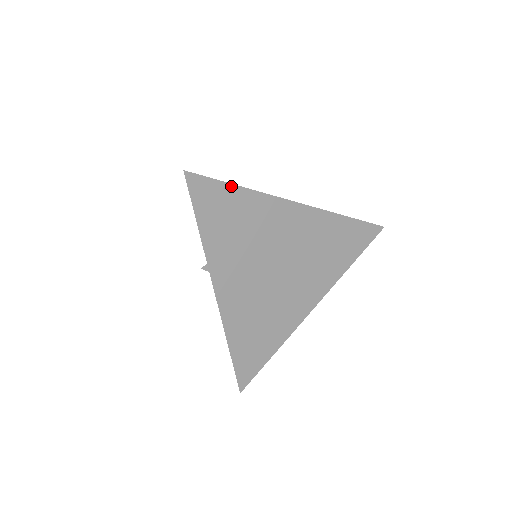
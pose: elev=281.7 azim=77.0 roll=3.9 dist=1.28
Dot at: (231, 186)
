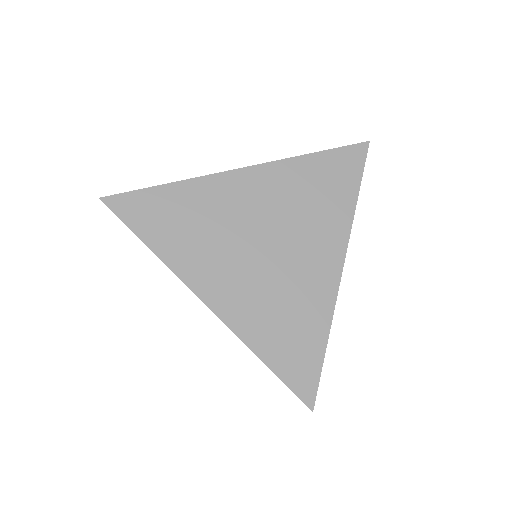
Dot at: (157, 188)
